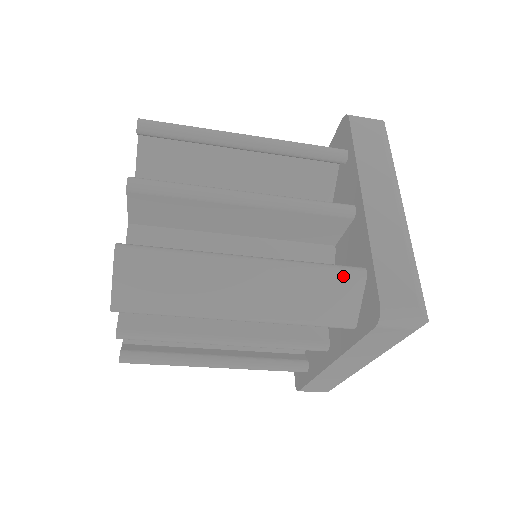
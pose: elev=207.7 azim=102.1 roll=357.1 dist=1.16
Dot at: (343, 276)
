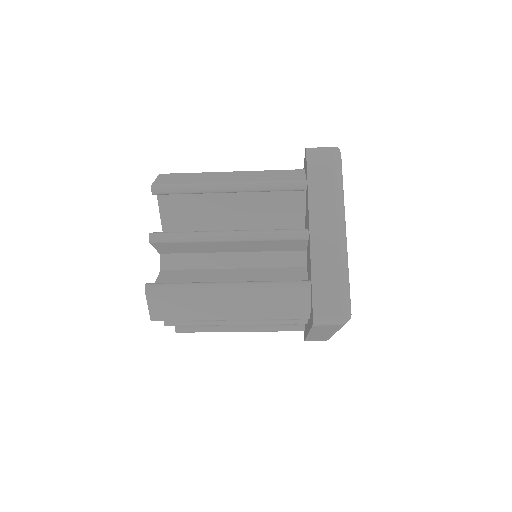
Dot at: (293, 290)
